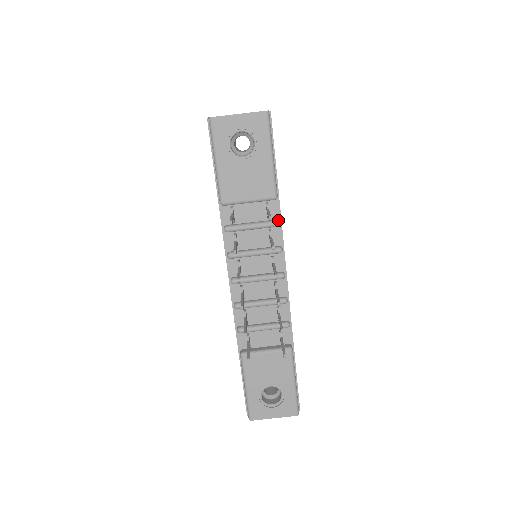
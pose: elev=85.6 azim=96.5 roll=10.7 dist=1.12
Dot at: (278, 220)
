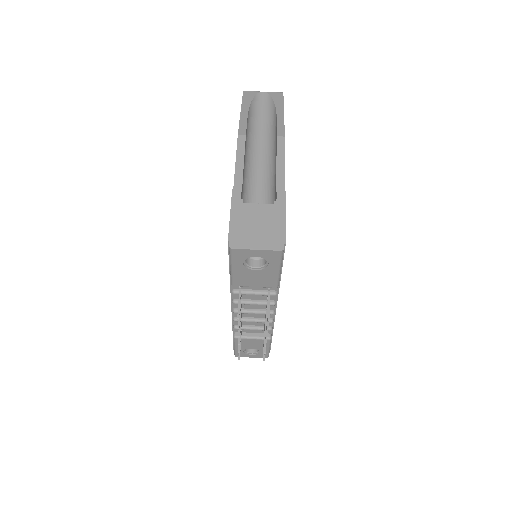
Dot at: (276, 292)
